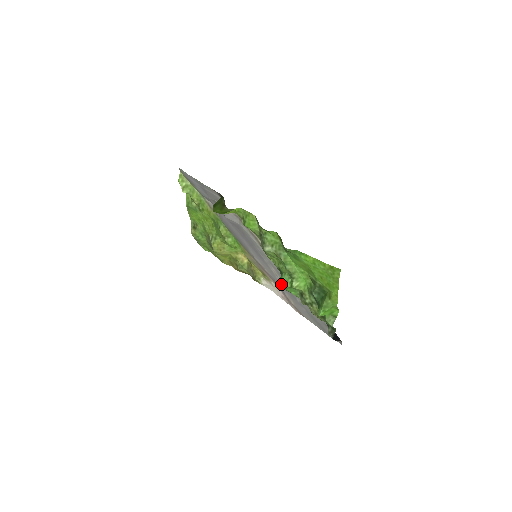
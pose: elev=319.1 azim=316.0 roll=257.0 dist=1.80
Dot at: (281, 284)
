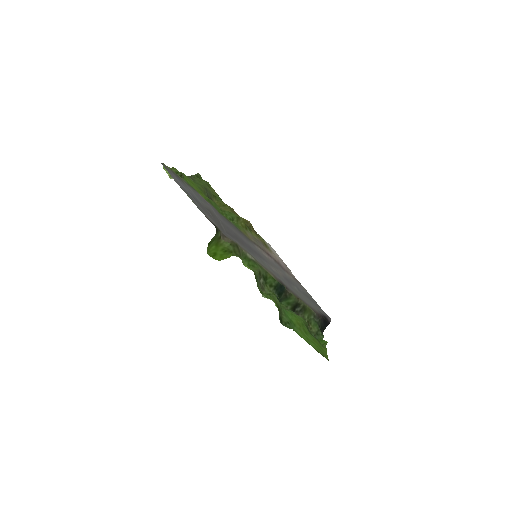
Dot at: occluded
